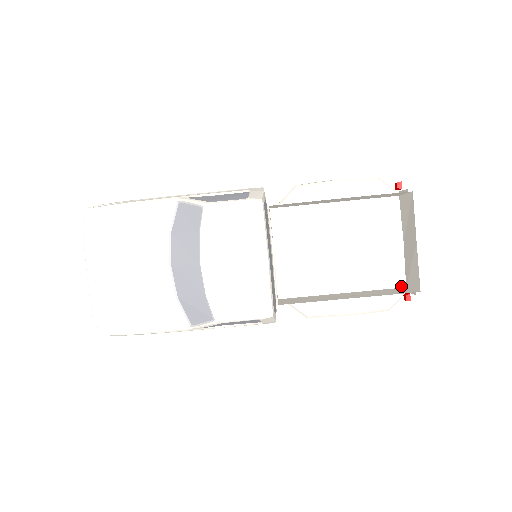
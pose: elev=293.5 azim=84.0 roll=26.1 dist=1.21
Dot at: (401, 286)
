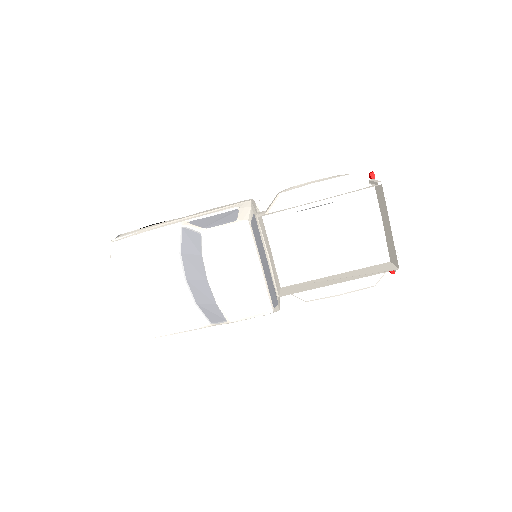
Dot at: (386, 261)
